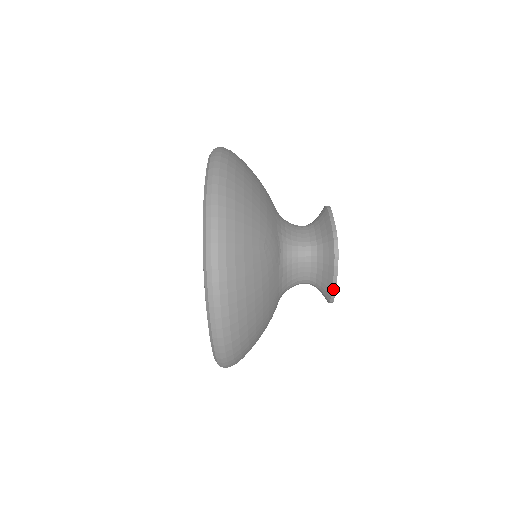
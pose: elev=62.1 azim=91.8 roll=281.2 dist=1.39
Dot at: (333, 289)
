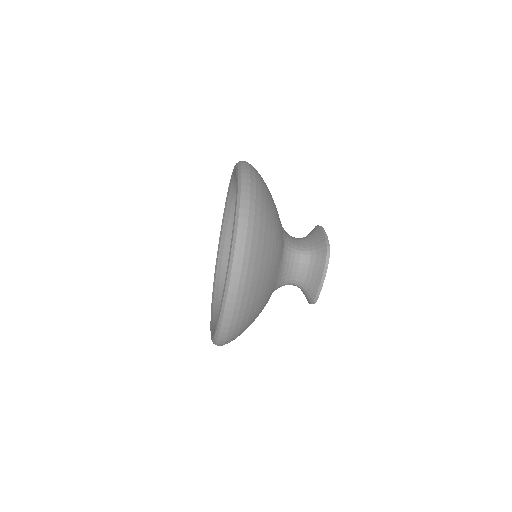
Dot at: occluded
